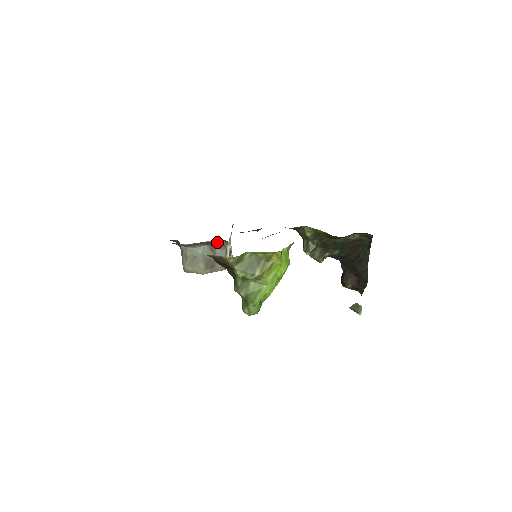
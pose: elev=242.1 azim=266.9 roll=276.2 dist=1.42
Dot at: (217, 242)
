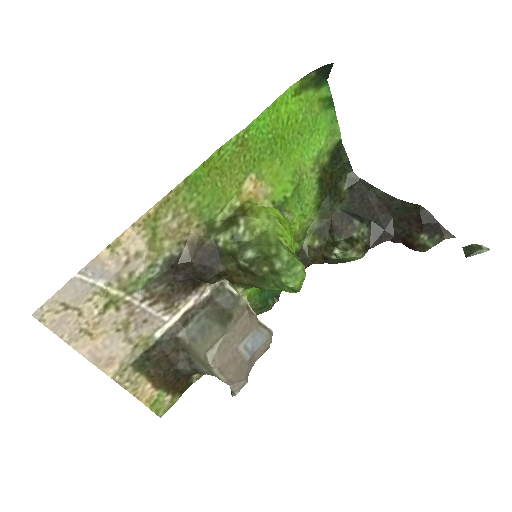
Dot at: (212, 294)
